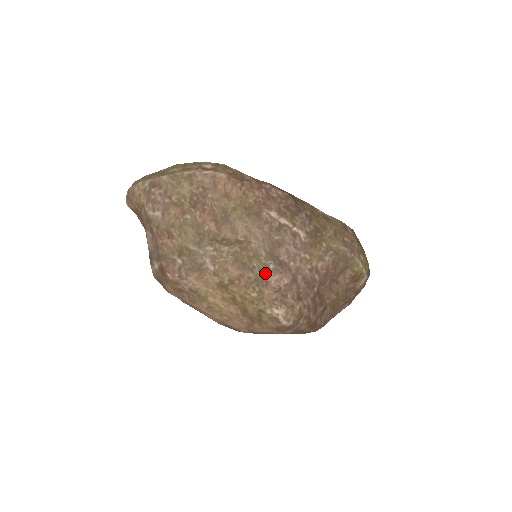
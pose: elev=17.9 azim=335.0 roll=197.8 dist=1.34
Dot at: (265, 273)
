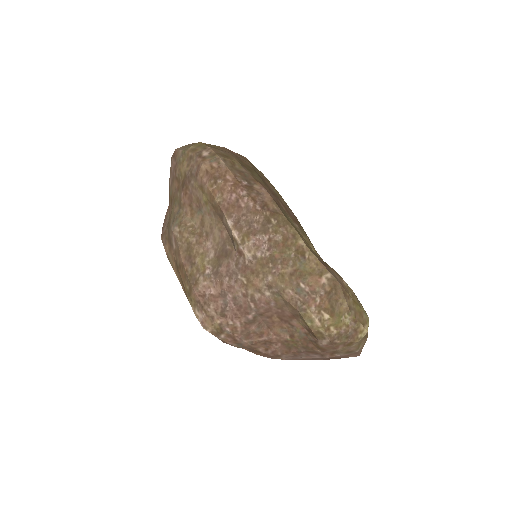
Dot at: (199, 274)
